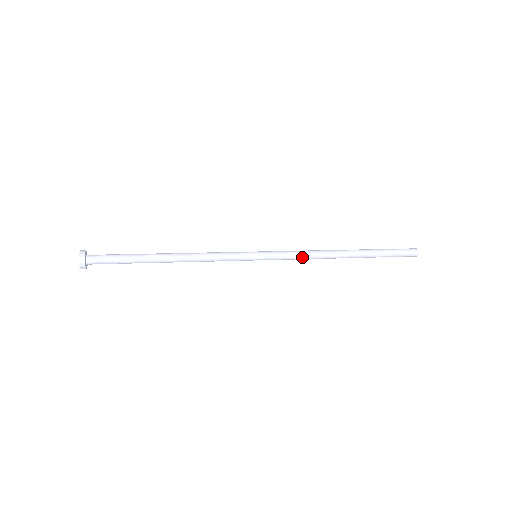
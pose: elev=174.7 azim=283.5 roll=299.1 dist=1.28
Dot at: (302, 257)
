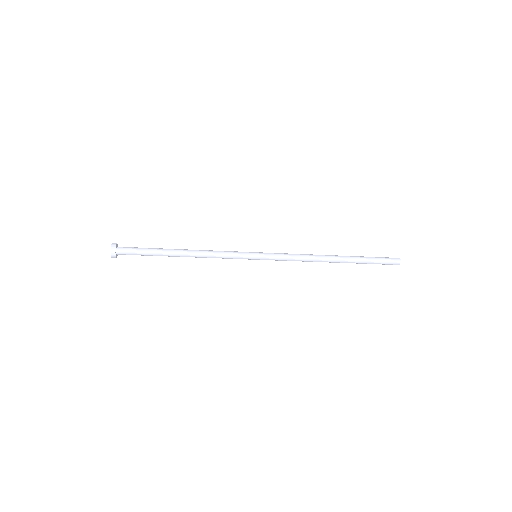
Dot at: (296, 256)
